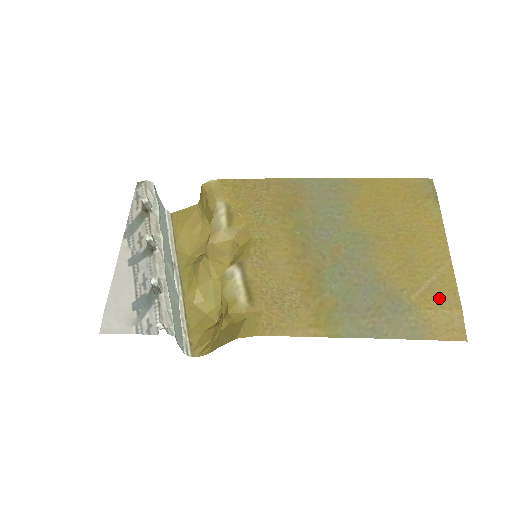
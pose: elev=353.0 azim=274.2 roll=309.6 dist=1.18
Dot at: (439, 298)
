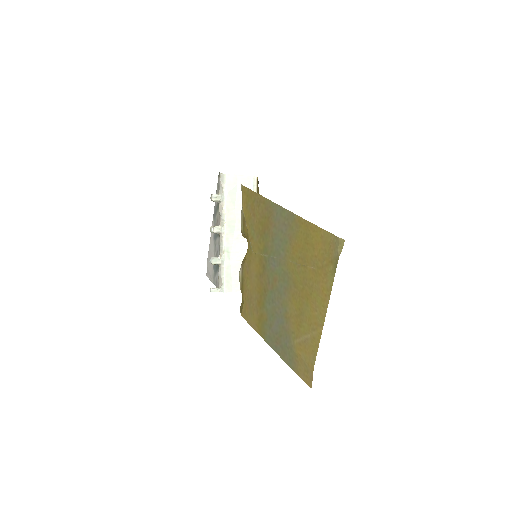
Dot at: (306, 352)
